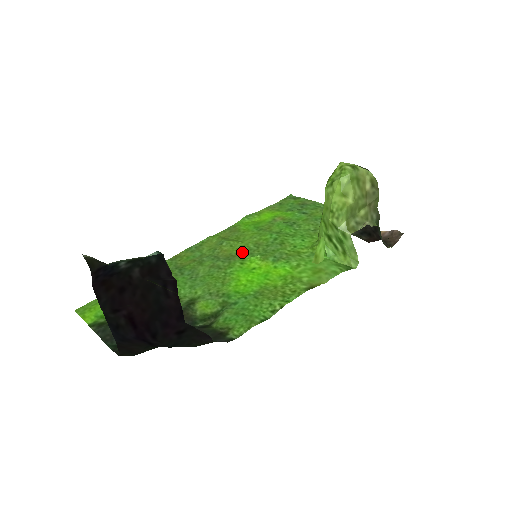
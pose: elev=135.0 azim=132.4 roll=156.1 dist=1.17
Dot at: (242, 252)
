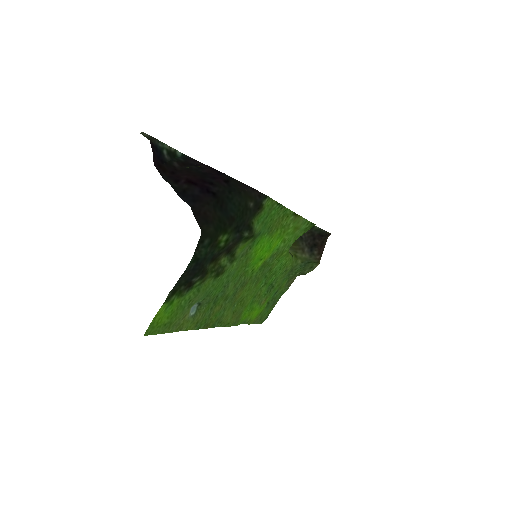
Dot at: (250, 283)
